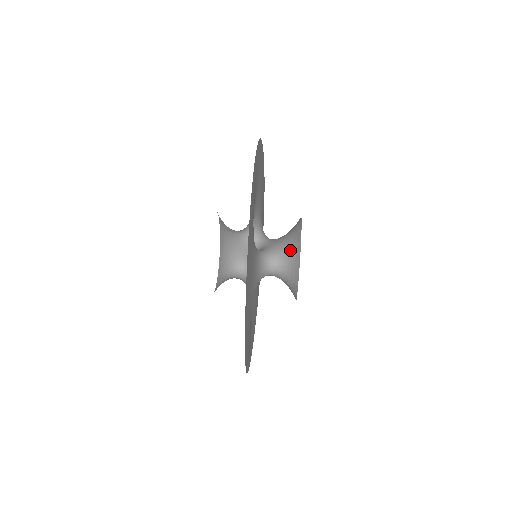
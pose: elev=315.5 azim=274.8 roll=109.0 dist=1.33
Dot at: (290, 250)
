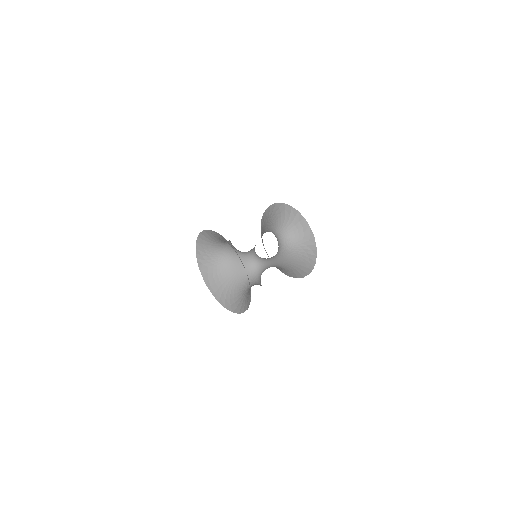
Dot at: (278, 217)
